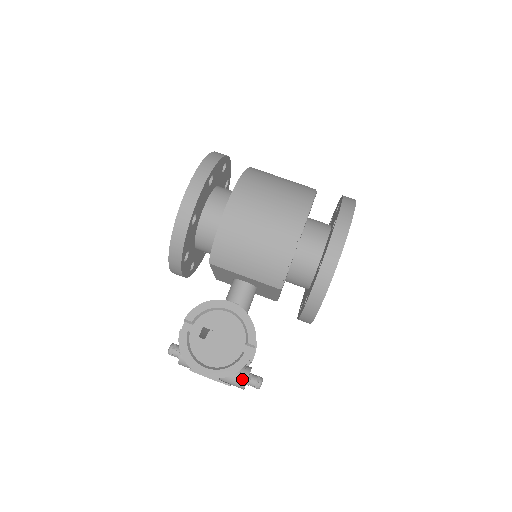
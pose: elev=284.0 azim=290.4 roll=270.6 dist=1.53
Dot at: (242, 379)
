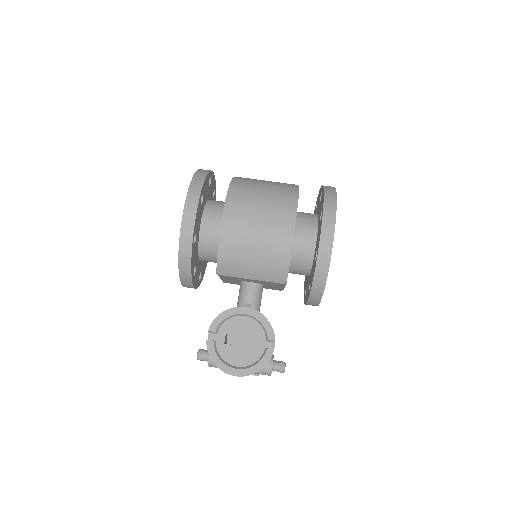
Dot at: (267, 368)
